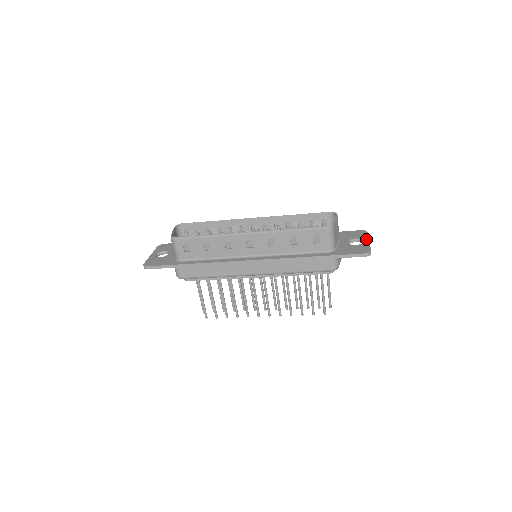
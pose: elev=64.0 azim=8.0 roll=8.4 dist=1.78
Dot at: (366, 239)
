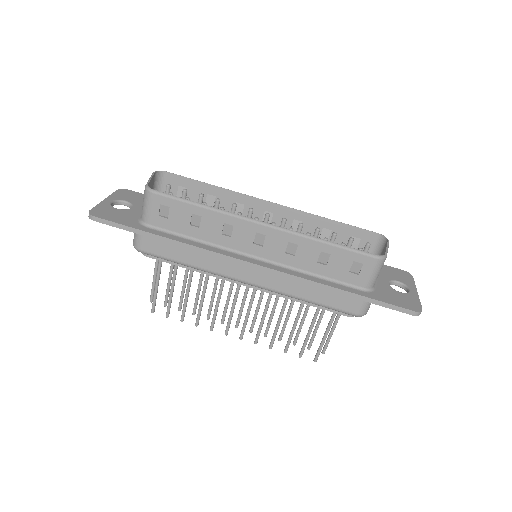
Dot at: (413, 287)
